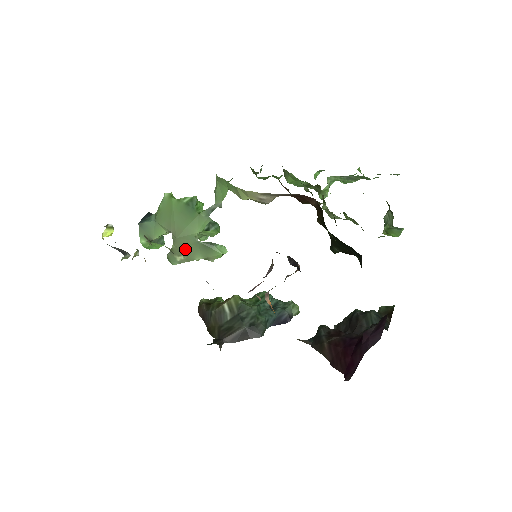
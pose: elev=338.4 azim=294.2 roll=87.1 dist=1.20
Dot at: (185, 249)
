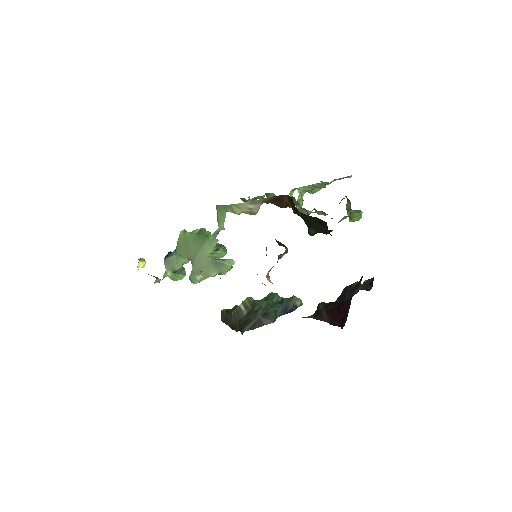
Dot at: (202, 269)
